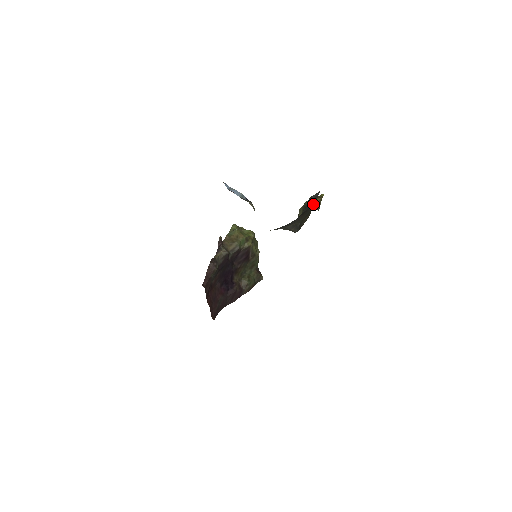
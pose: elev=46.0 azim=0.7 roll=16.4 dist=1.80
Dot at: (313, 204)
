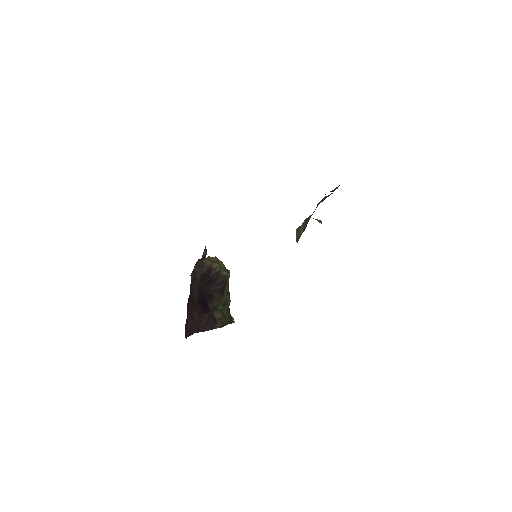
Dot at: occluded
